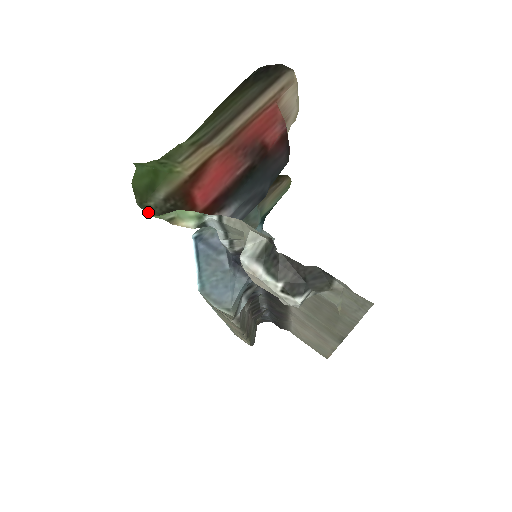
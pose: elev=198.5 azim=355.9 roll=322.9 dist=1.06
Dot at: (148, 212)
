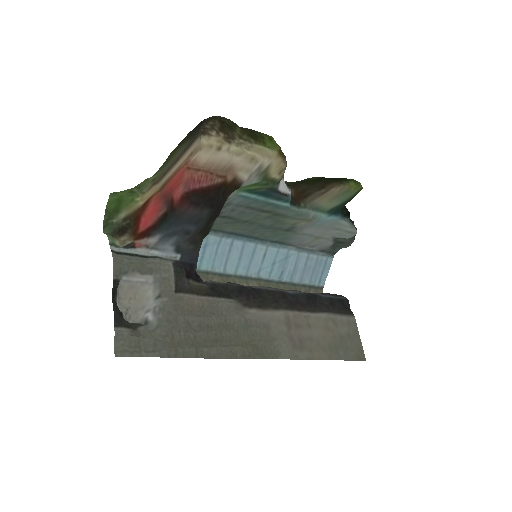
Dot at: (105, 228)
